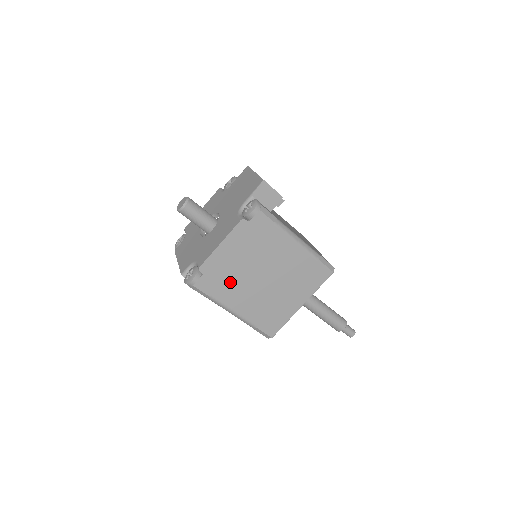
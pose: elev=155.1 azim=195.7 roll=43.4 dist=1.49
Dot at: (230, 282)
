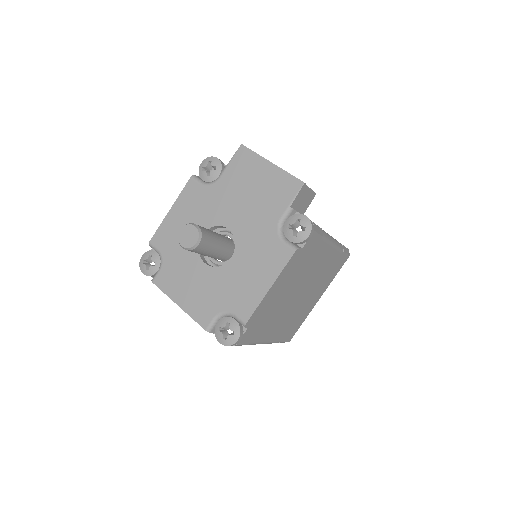
Dot at: (270, 318)
